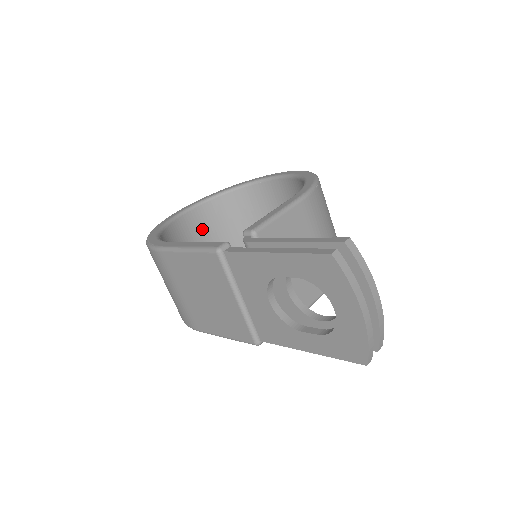
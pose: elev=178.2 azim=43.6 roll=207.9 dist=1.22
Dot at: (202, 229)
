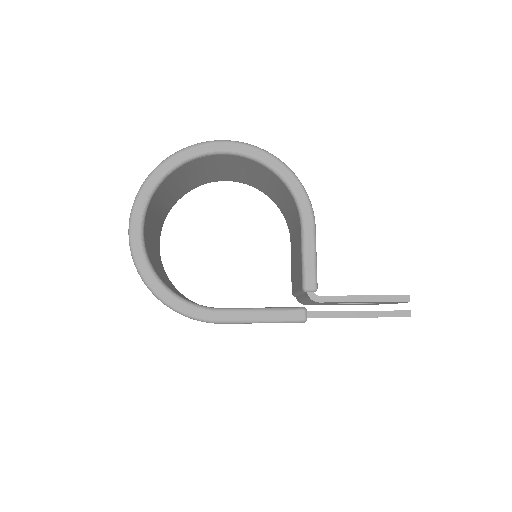
Dot at: (150, 226)
